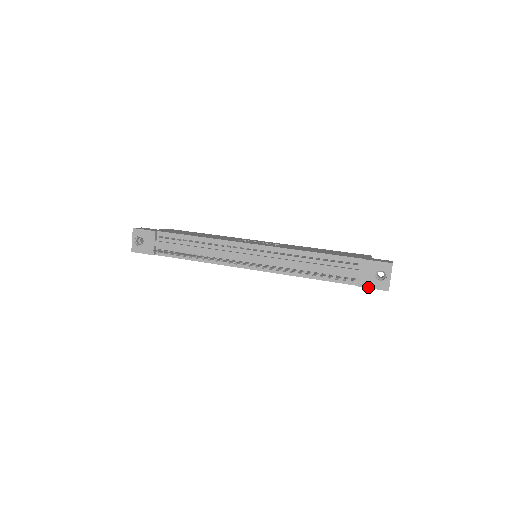
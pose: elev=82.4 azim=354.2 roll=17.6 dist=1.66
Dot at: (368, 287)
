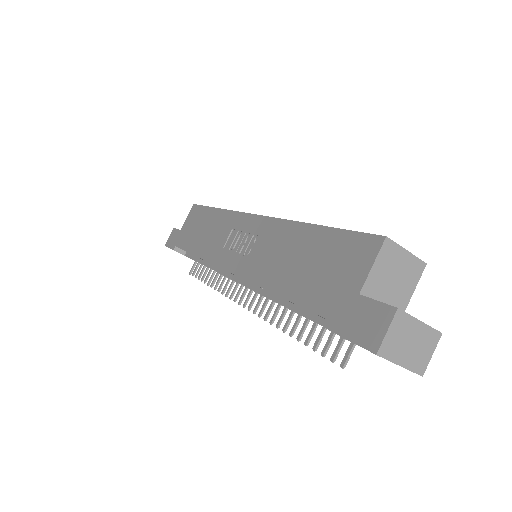
Dot at: occluded
